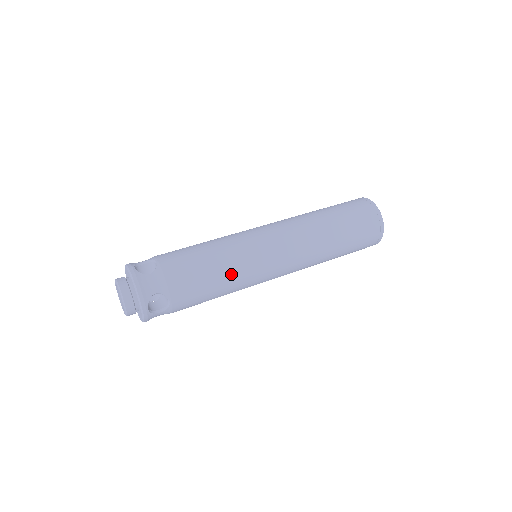
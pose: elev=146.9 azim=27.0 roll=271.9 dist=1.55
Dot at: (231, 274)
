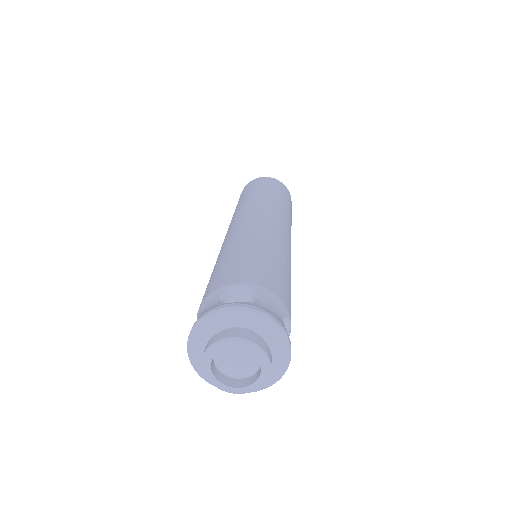
Dot at: (289, 267)
